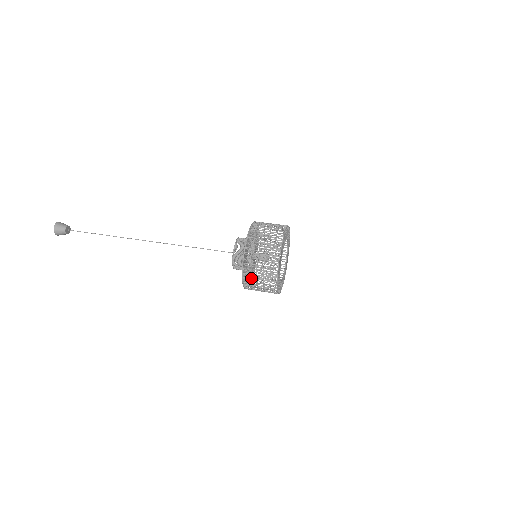
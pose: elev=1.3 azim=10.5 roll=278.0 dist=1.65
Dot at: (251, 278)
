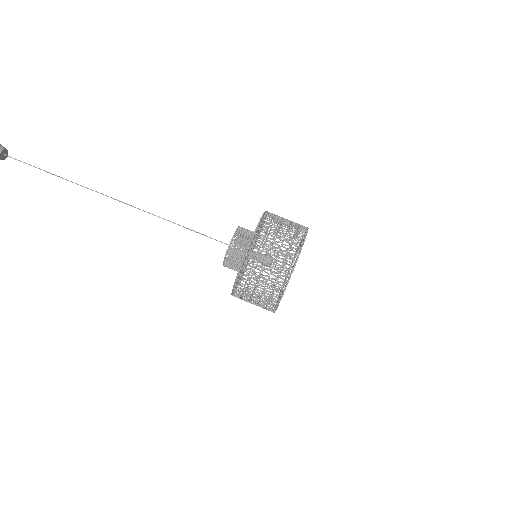
Dot at: (261, 250)
